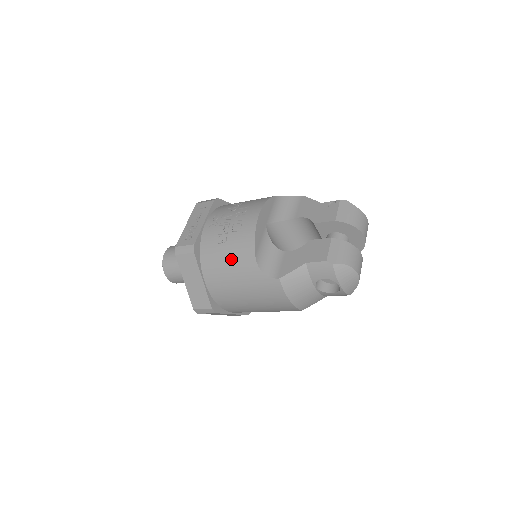
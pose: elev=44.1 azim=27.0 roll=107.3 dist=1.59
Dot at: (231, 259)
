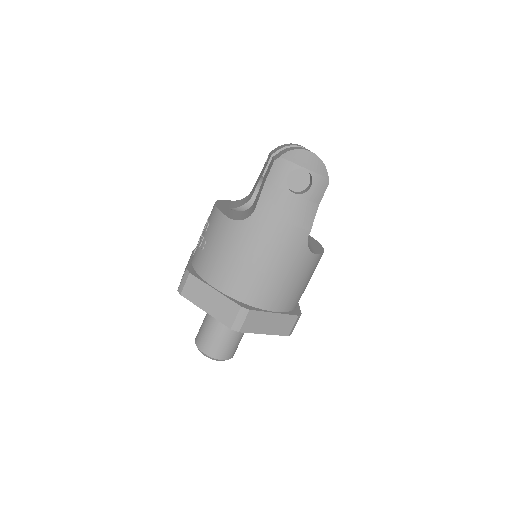
Dot at: (217, 244)
